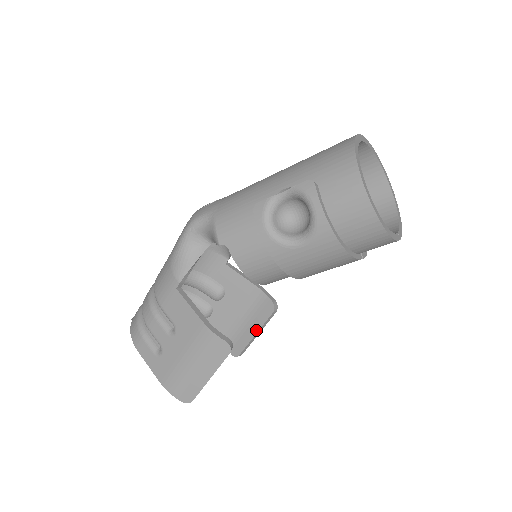
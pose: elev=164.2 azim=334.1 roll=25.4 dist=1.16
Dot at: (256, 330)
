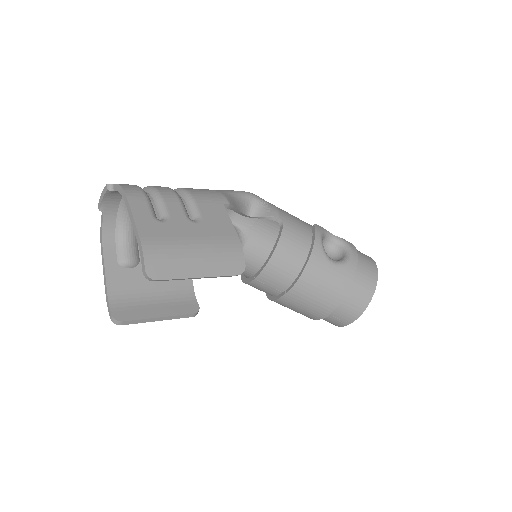
Dot at: (165, 314)
